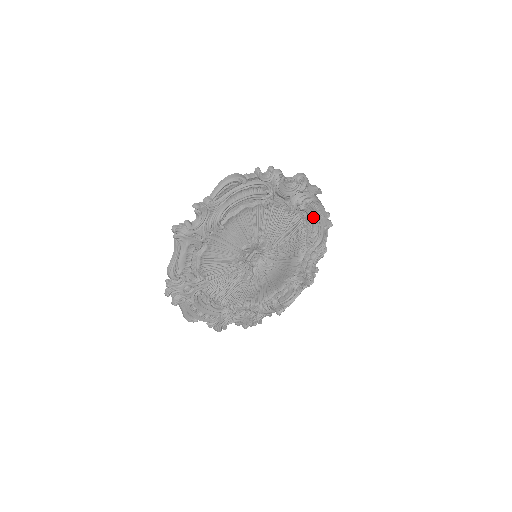
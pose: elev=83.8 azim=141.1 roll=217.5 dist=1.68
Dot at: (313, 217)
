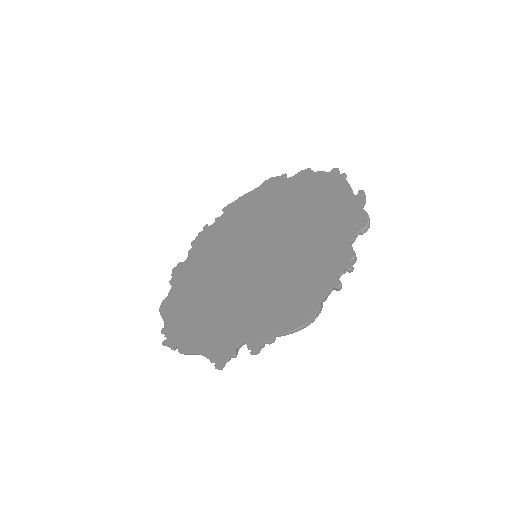
Dot at: occluded
